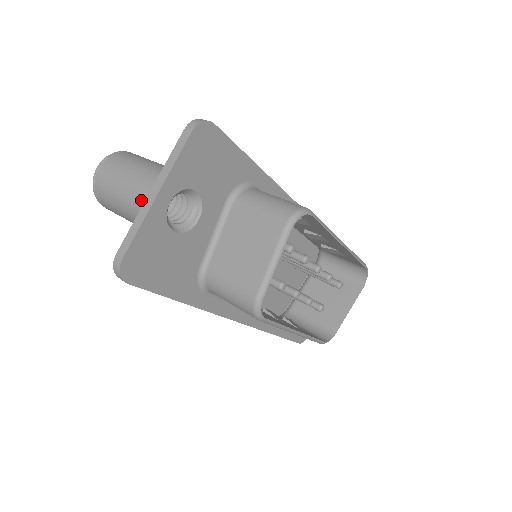
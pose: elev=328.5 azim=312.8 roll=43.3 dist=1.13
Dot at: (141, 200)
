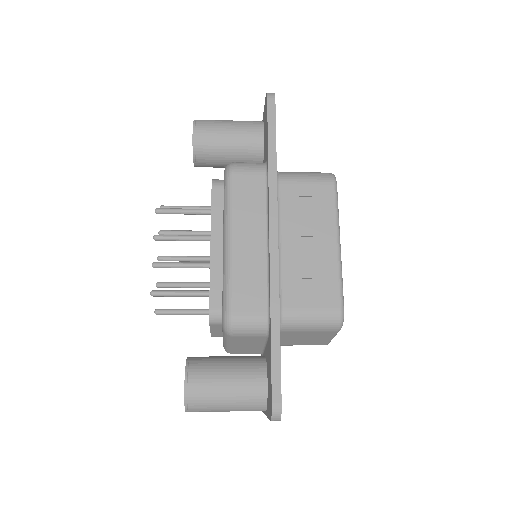
Dot at: occluded
